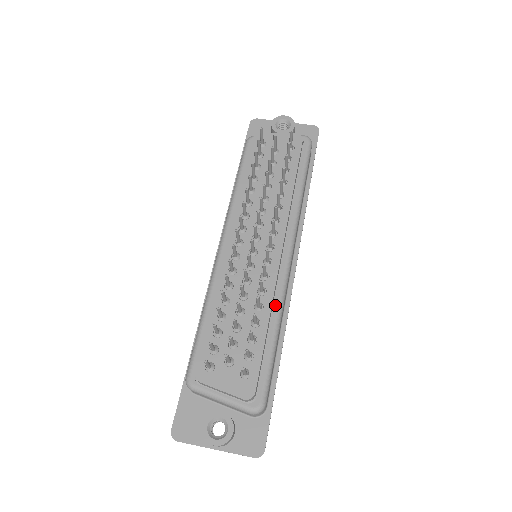
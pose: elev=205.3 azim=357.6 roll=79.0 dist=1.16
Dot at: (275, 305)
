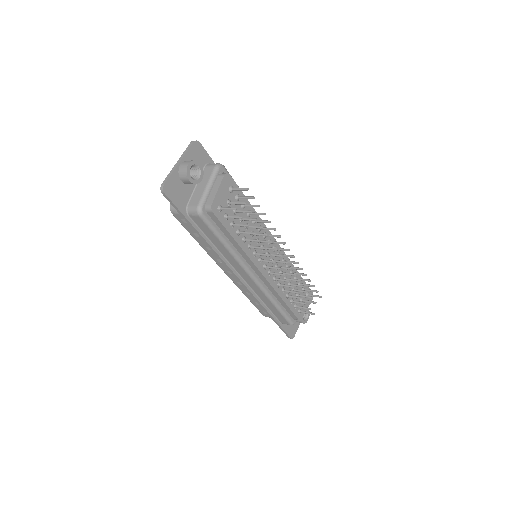
Dot at: occluded
